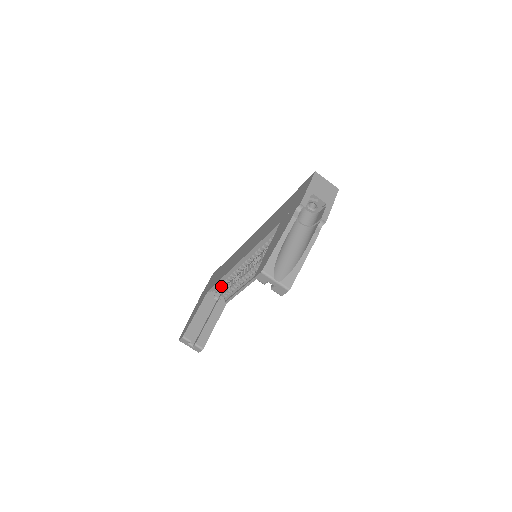
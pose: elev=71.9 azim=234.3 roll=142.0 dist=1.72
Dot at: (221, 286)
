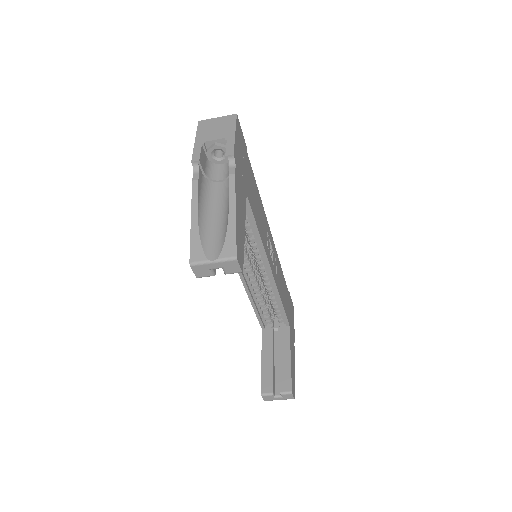
Dot at: (265, 314)
